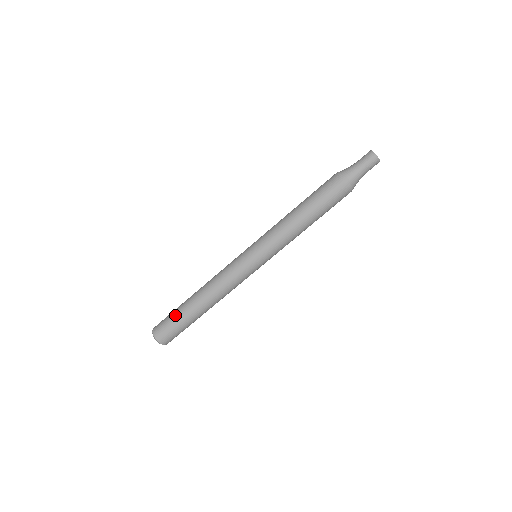
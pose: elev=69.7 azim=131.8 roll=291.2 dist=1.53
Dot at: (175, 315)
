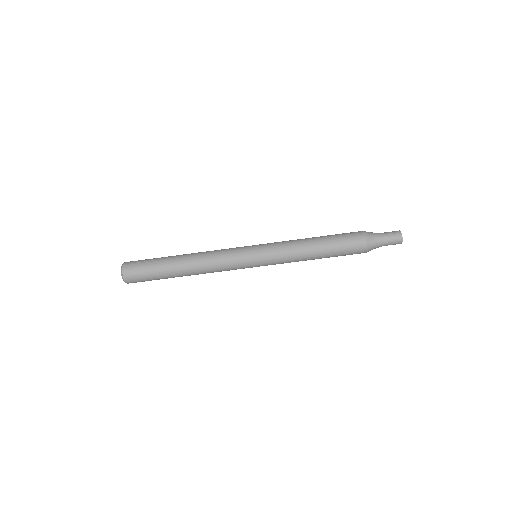
Dot at: (154, 266)
